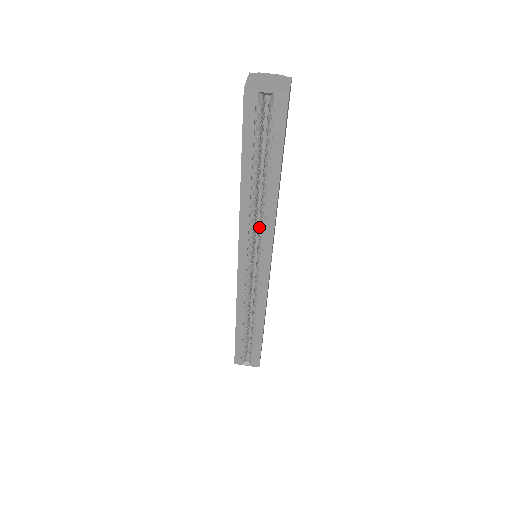
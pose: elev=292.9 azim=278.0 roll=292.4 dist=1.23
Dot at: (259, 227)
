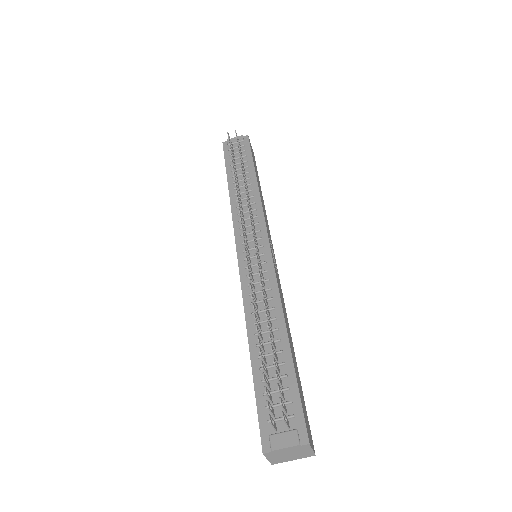
Dot at: occluded
